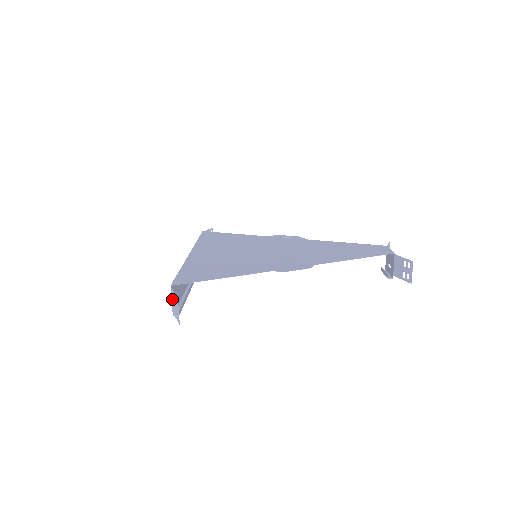
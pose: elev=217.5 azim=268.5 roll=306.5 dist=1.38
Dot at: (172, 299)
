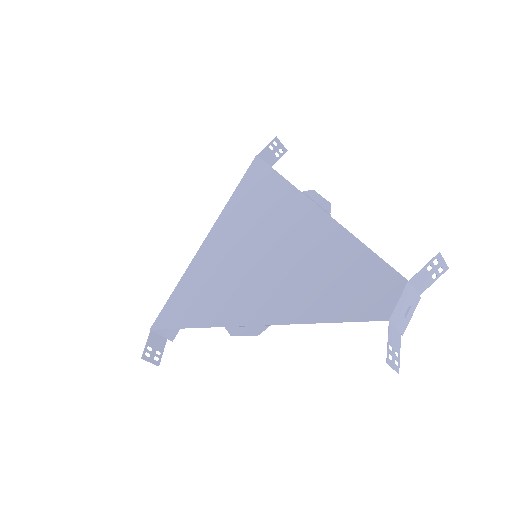
Dot at: (156, 338)
